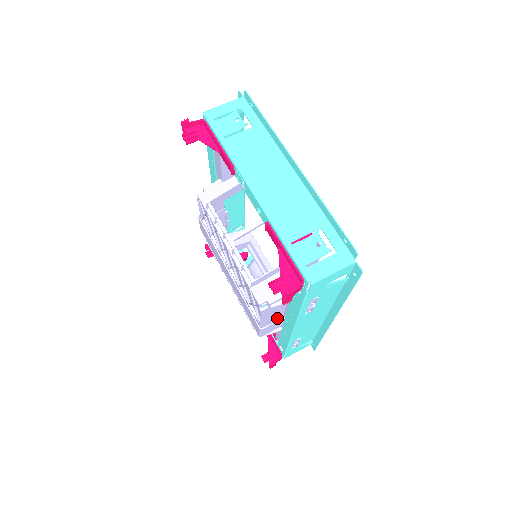
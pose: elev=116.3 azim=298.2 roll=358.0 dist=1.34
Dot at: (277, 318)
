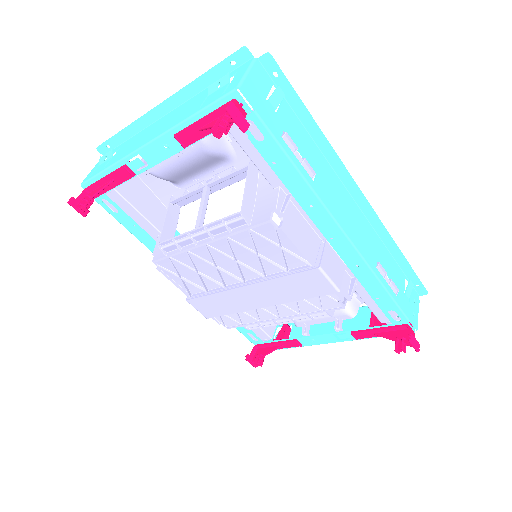
Dot at: occluded
